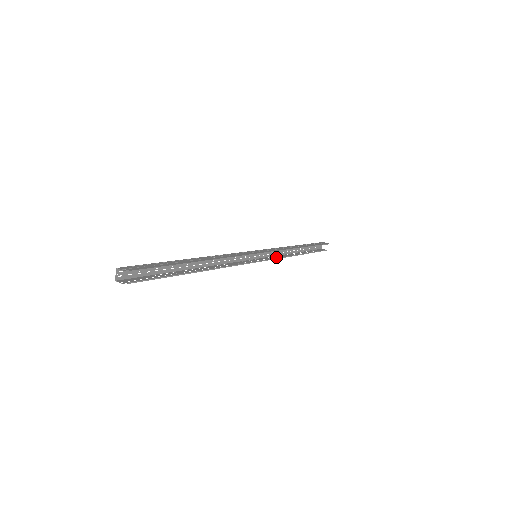
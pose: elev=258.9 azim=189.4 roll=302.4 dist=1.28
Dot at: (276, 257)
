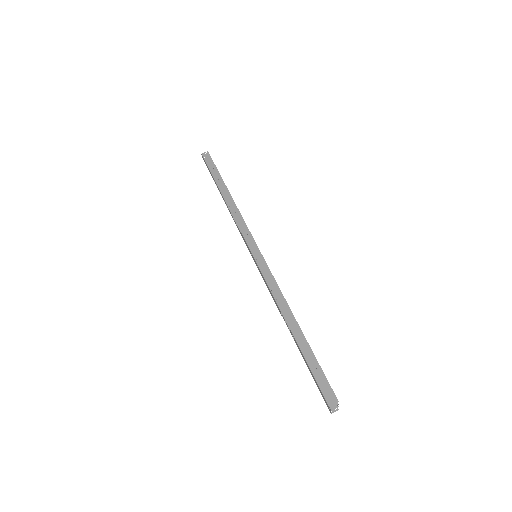
Dot at: occluded
